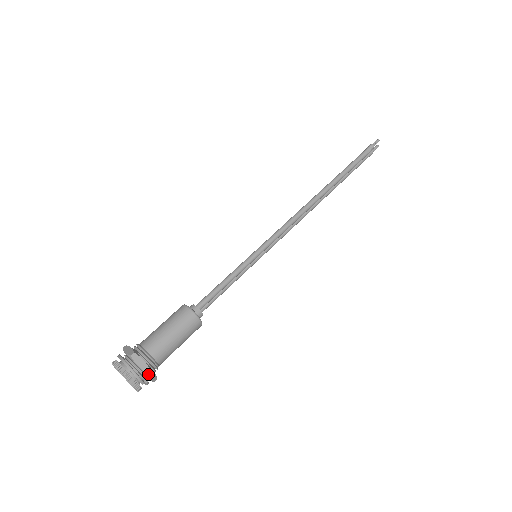
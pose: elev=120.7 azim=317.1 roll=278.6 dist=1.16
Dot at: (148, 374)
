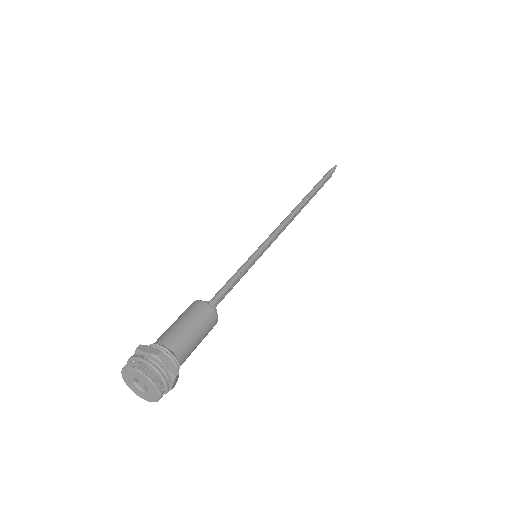
Dot at: (175, 378)
